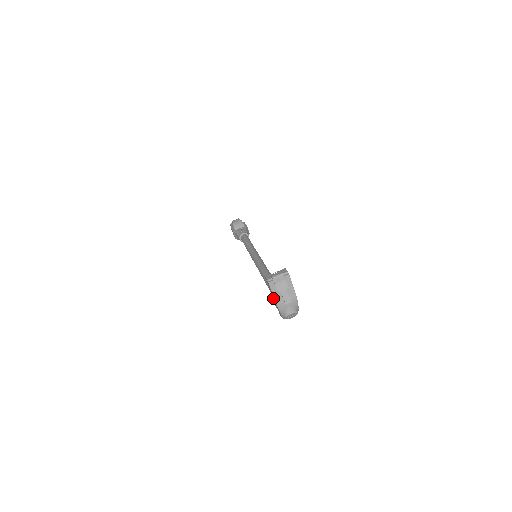
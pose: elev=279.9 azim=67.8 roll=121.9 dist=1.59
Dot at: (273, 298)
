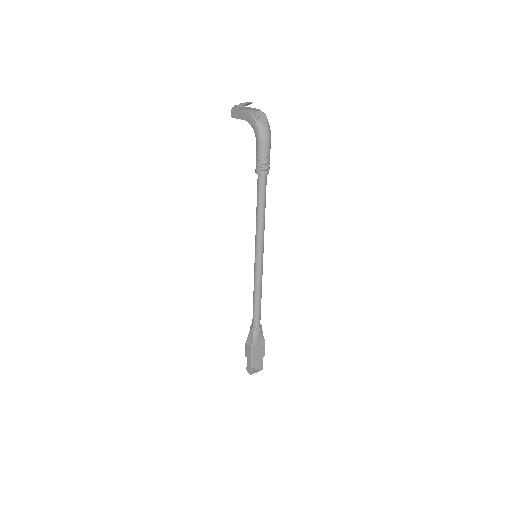
Dot at: (241, 116)
